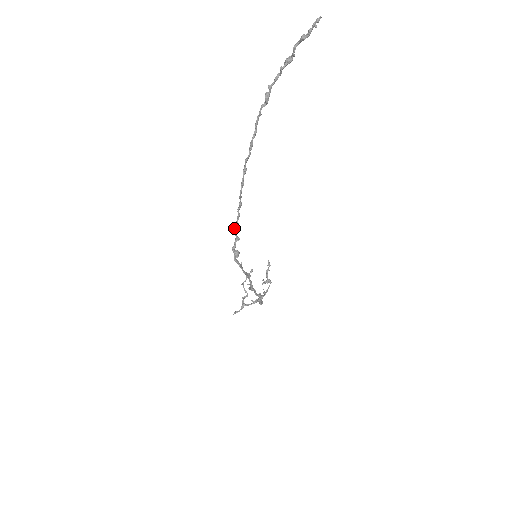
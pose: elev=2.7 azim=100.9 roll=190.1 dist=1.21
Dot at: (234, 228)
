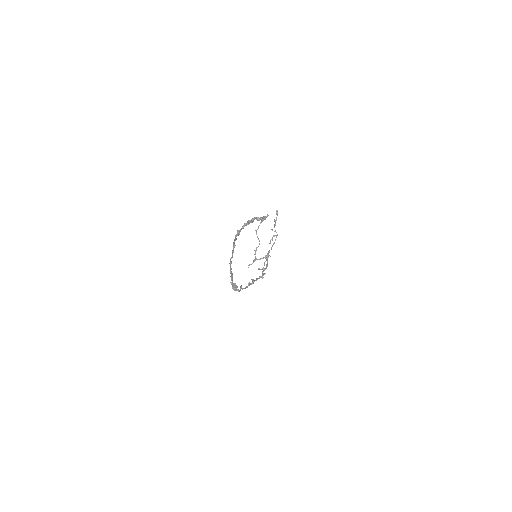
Dot at: (230, 282)
